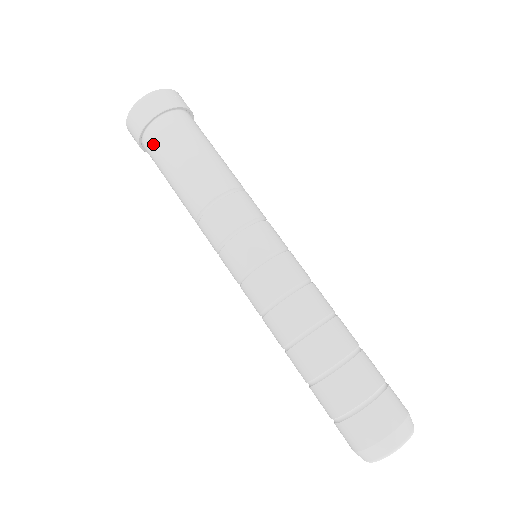
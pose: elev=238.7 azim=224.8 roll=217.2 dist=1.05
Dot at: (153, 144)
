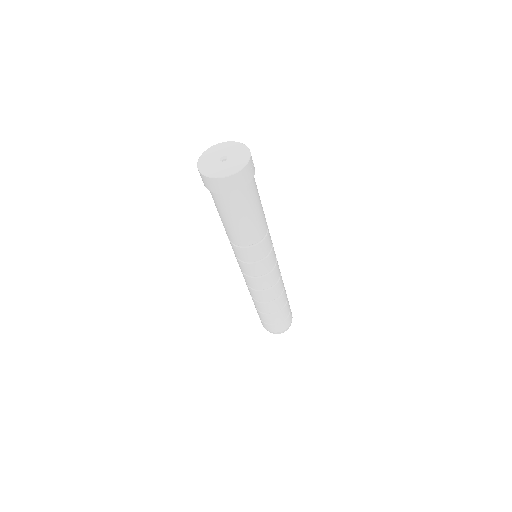
Dot at: (223, 202)
